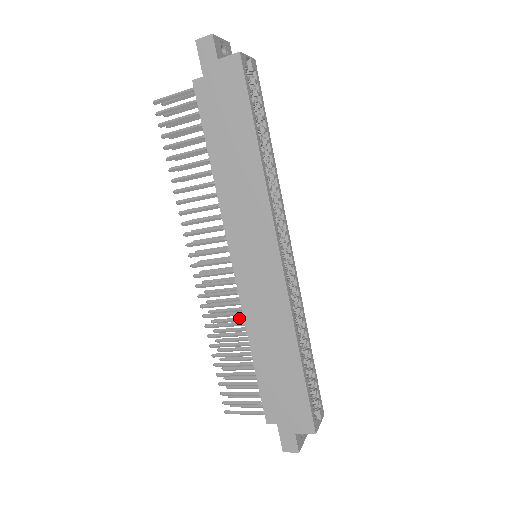
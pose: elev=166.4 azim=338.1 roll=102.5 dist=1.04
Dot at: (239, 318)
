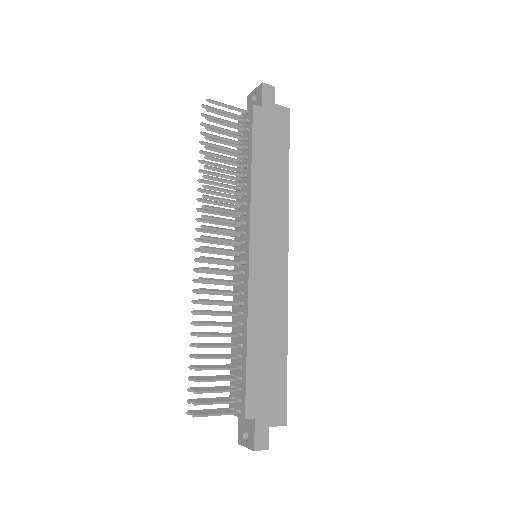
Dot at: occluded
